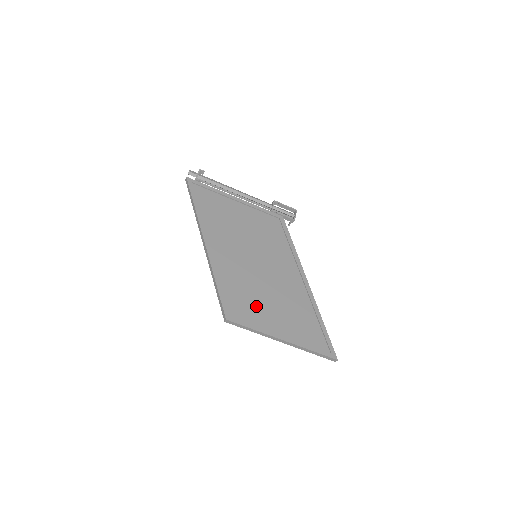
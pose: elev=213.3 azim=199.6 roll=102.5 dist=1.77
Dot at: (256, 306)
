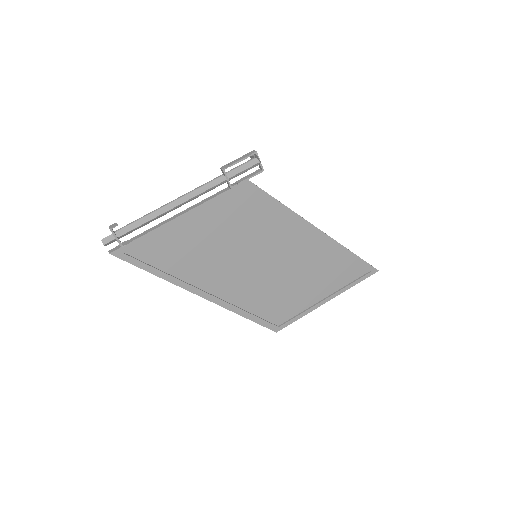
Dot at: (290, 298)
